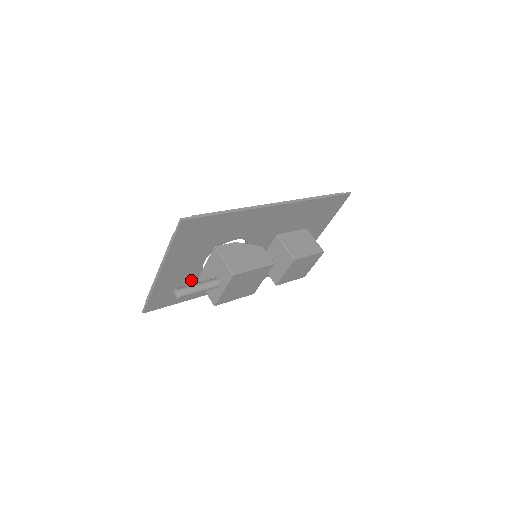
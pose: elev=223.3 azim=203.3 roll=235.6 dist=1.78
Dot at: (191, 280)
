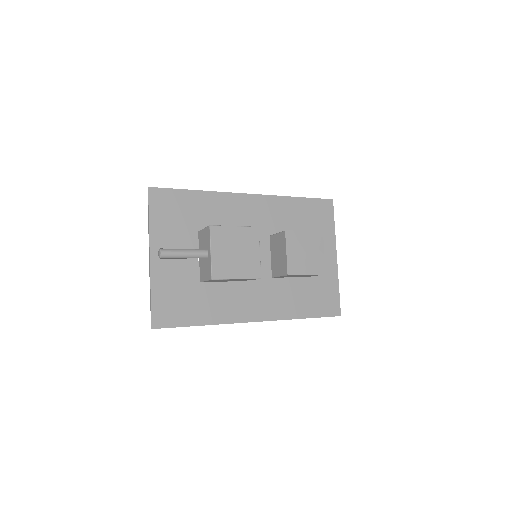
Dot at: (194, 285)
